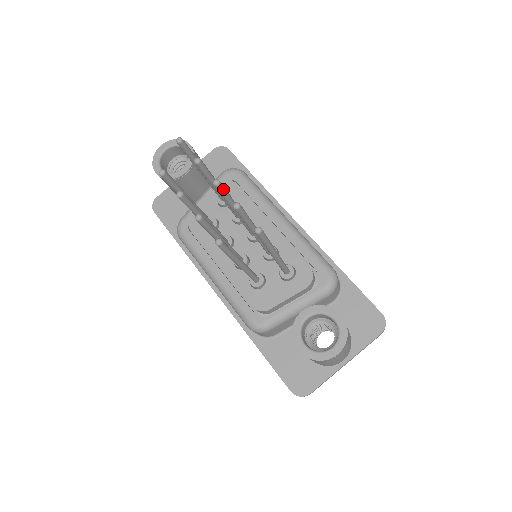
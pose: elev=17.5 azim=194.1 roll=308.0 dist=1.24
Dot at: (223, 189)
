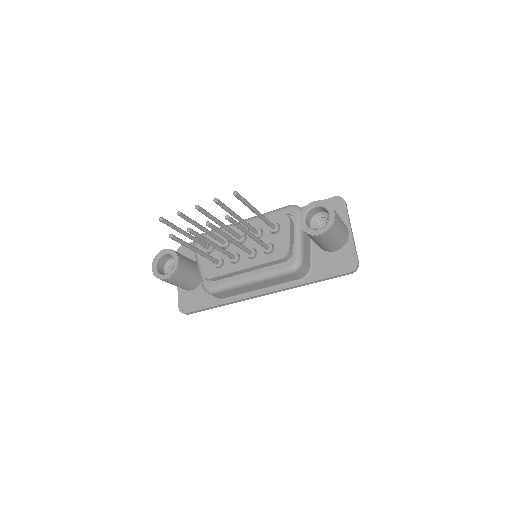
Dot at: (202, 209)
